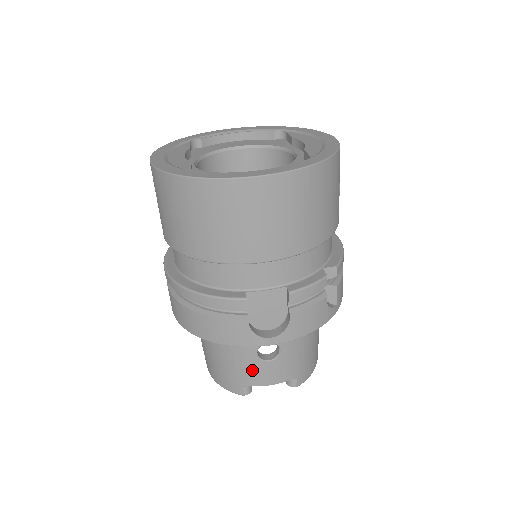
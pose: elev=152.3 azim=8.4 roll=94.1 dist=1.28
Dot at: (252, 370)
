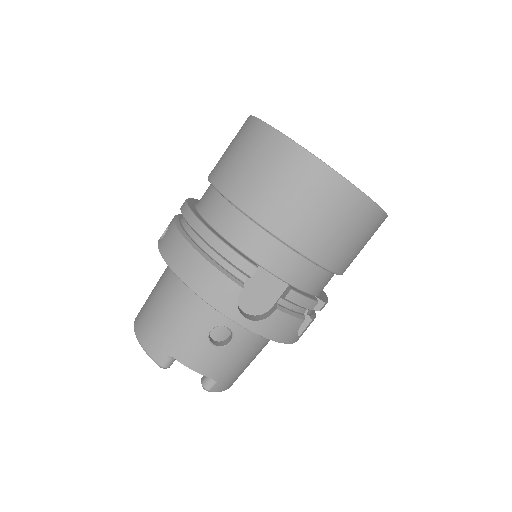
Dot at: (192, 344)
